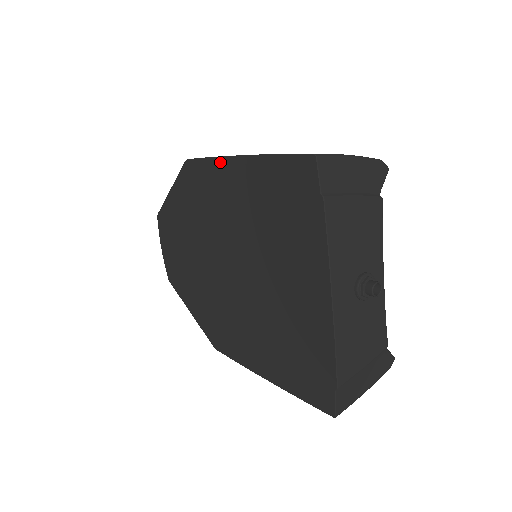
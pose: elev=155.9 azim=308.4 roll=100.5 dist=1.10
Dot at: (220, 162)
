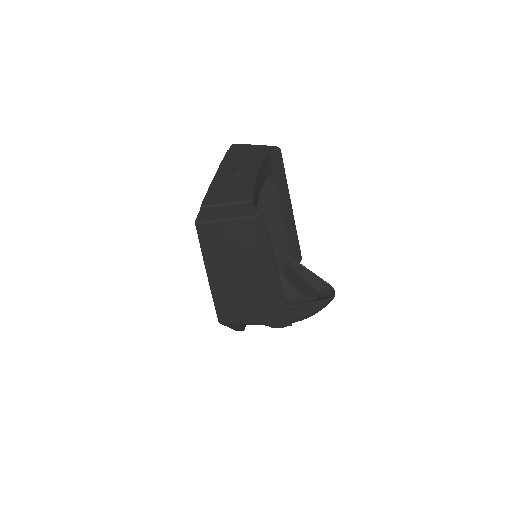
Dot at: occluded
